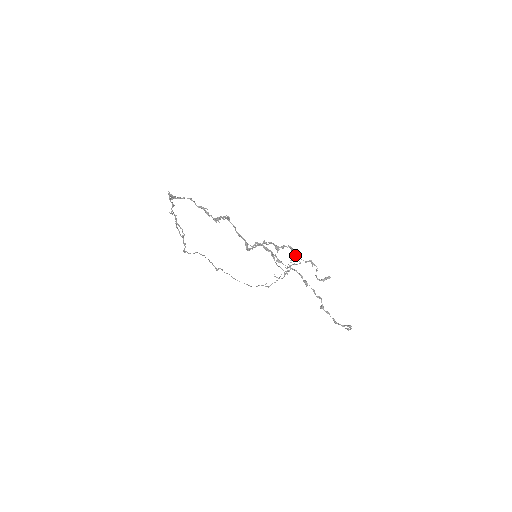
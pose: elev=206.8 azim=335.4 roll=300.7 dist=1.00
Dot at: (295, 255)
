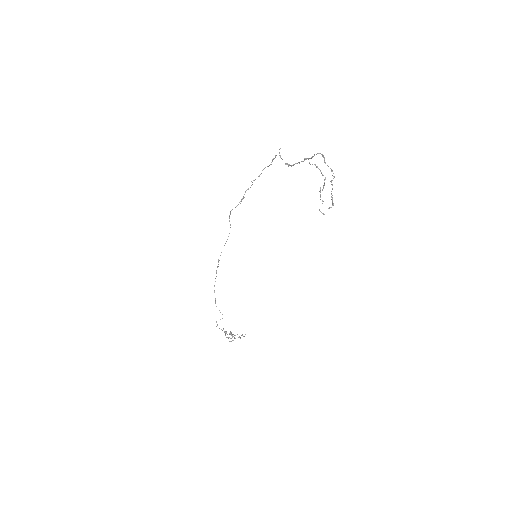
Dot at: (320, 191)
